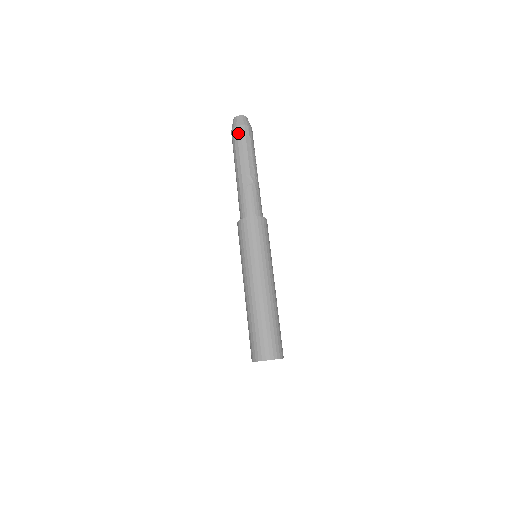
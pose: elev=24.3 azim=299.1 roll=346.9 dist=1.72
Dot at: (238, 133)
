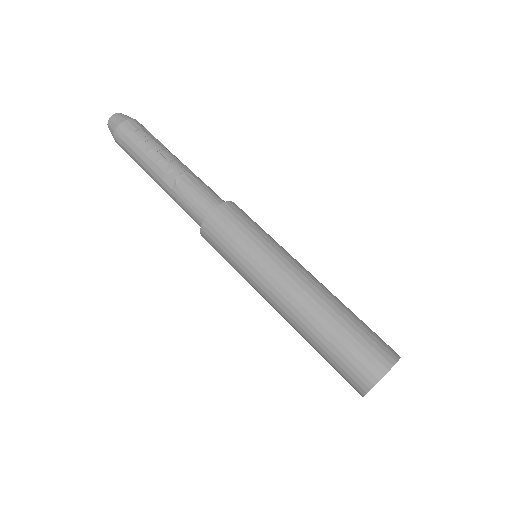
Dot at: (120, 143)
